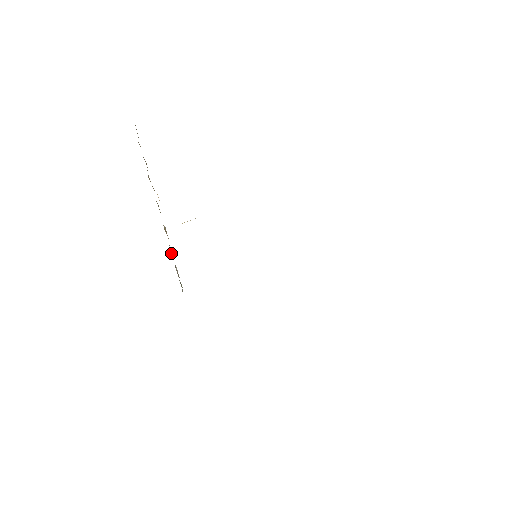
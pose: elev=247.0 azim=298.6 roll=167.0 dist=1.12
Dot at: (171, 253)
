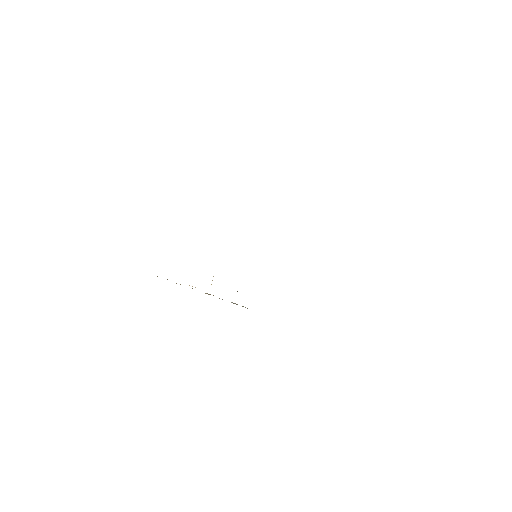
Dot at: occluded
